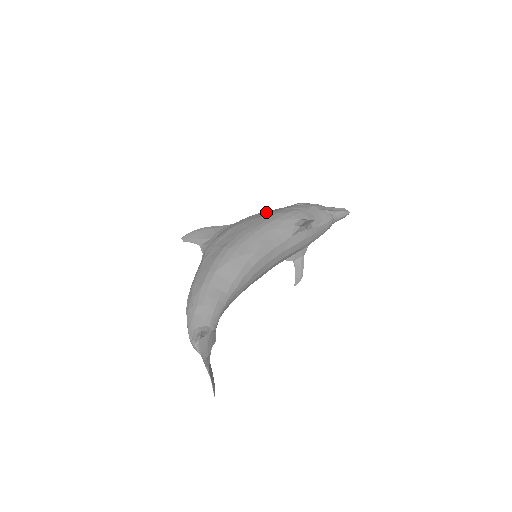
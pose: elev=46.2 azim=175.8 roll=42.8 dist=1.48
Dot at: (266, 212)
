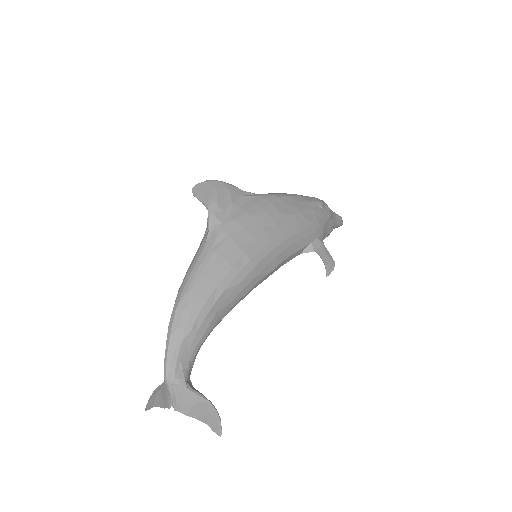
Dot at: (292, 202)
